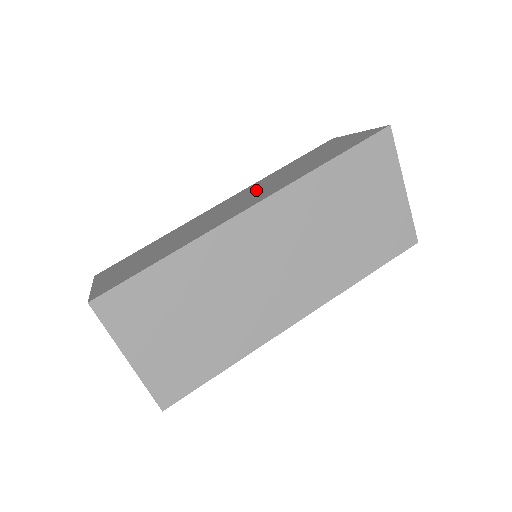
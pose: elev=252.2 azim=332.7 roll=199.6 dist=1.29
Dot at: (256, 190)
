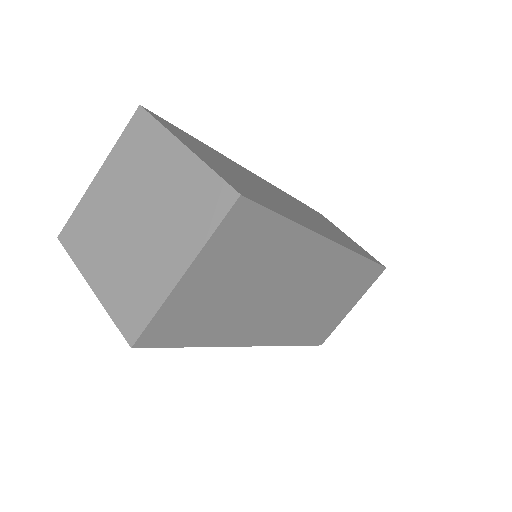
Dot at: occluded
